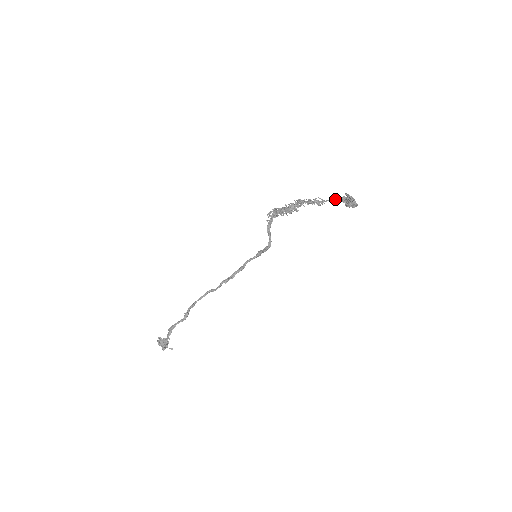
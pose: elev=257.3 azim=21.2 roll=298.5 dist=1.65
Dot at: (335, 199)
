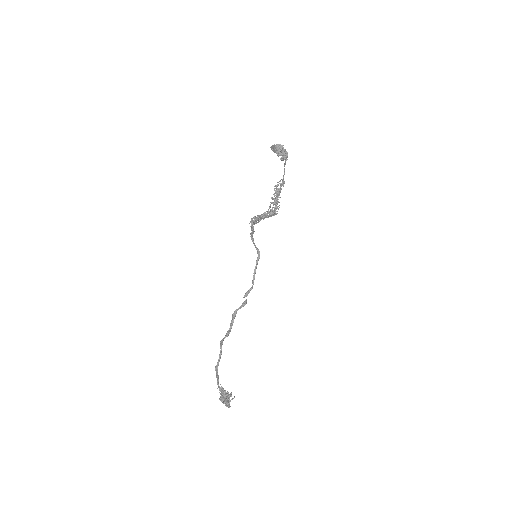
Dot at: (284, 168)
